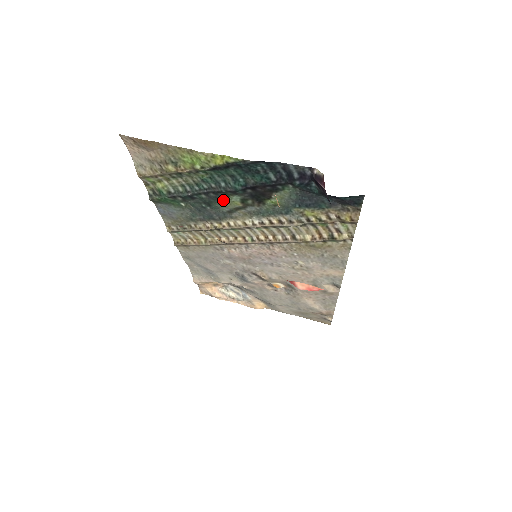
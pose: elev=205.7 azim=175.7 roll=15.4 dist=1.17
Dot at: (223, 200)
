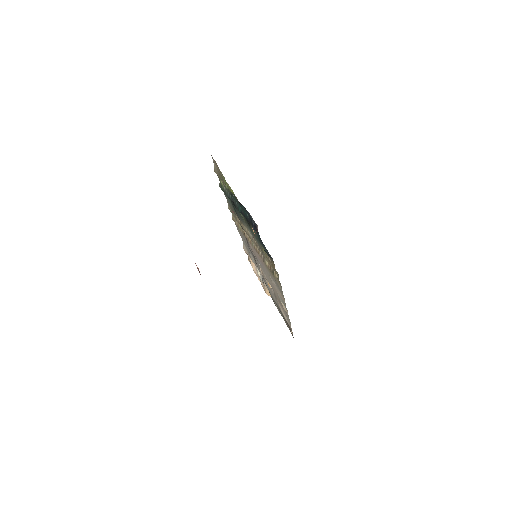
Dot at: (239, 212)
